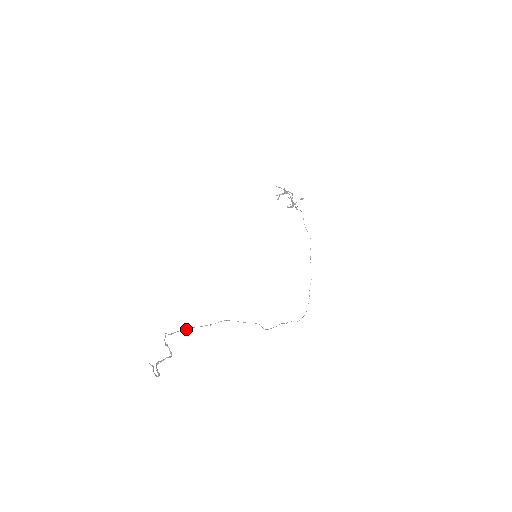
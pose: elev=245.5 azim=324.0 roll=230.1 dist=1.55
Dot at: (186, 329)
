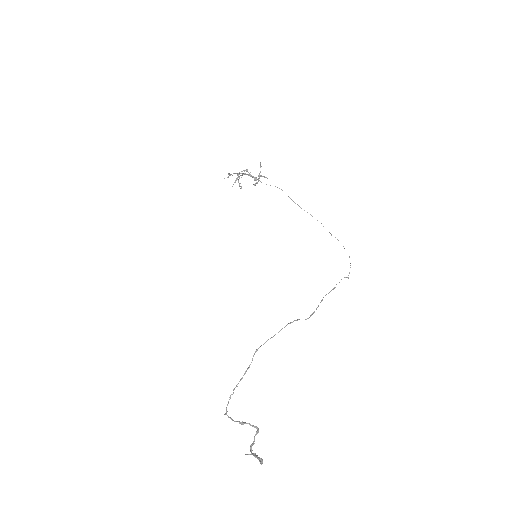
Dot at: (232, 394)
